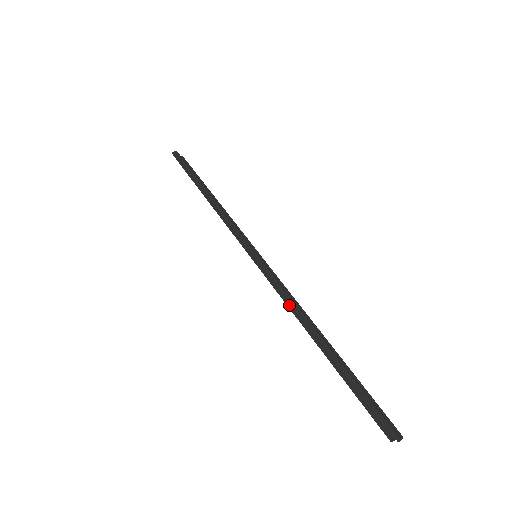
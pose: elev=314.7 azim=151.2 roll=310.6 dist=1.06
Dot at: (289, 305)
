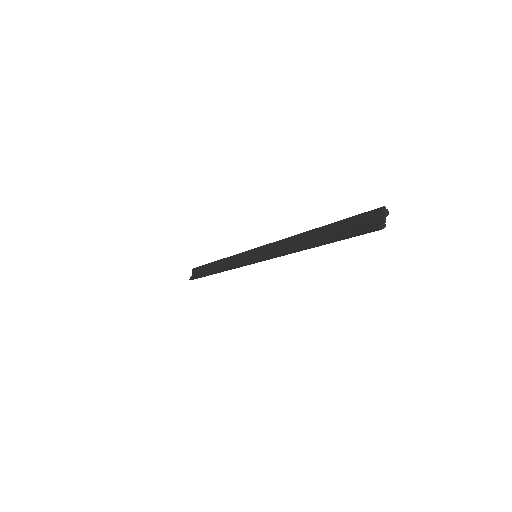
Dot at: (291, 237)
